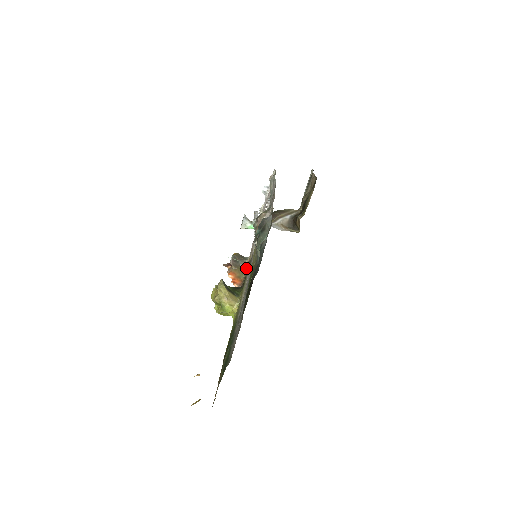
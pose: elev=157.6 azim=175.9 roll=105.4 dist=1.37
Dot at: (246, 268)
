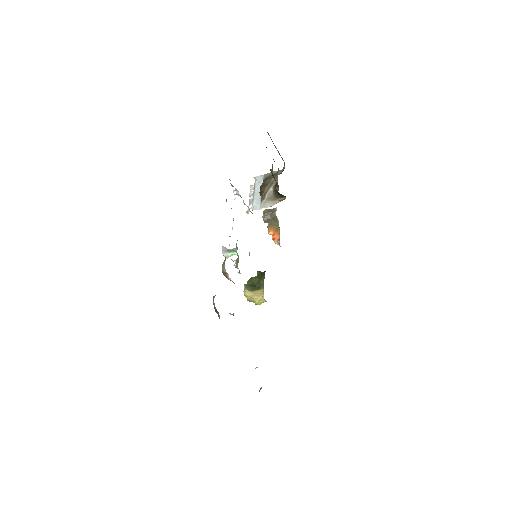
Dot at: occluded
